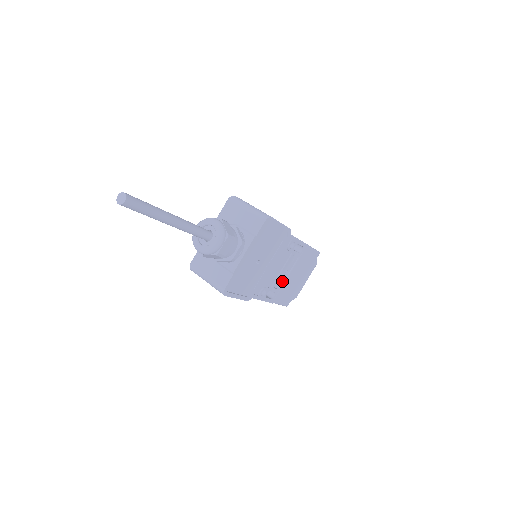
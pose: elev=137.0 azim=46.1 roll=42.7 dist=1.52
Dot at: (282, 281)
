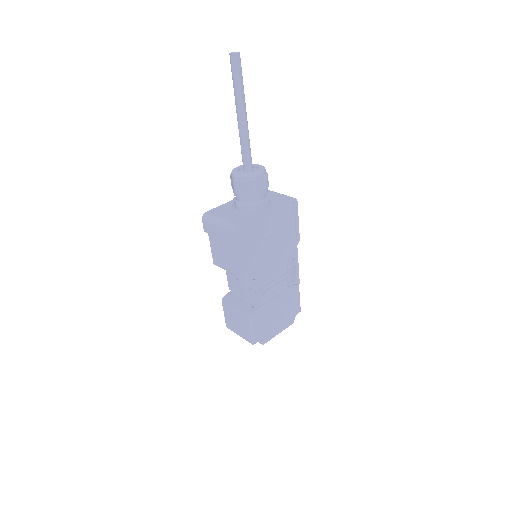
Dot at: (266, 299)
